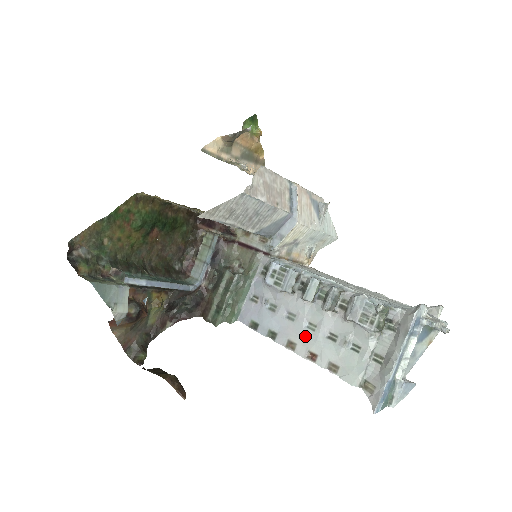
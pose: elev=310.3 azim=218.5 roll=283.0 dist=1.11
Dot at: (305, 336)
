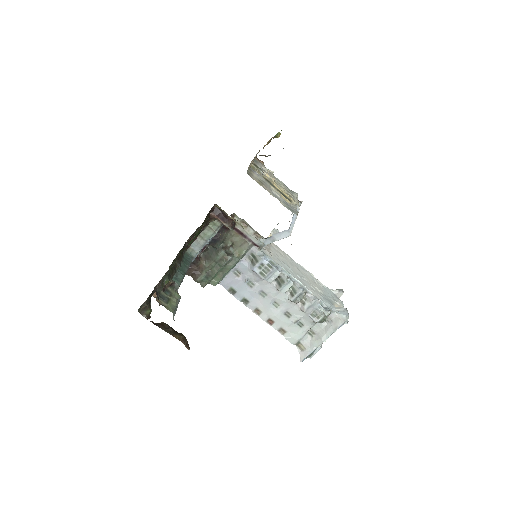
Dot at: (270, 309)
